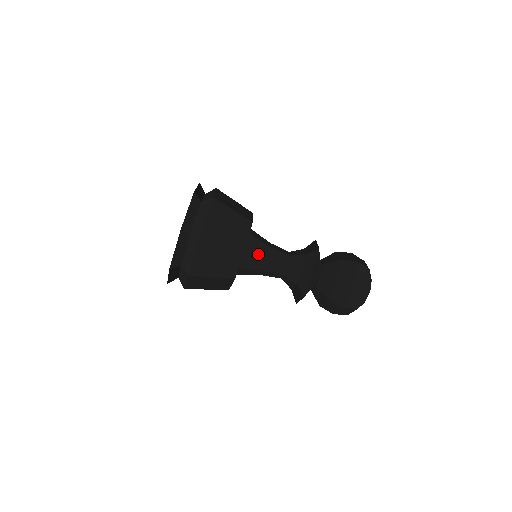
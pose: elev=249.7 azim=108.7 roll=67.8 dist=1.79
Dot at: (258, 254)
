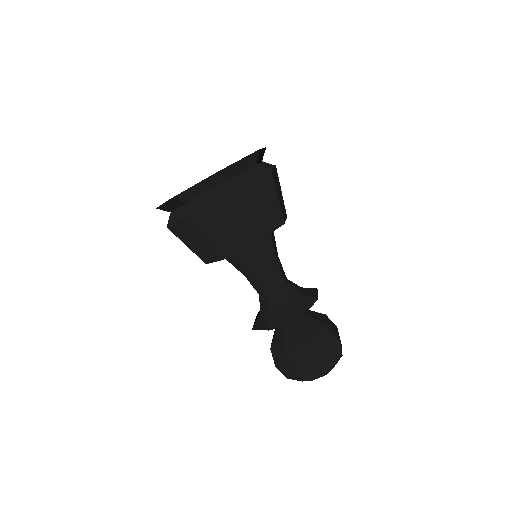
Dot at: (246, 265)
